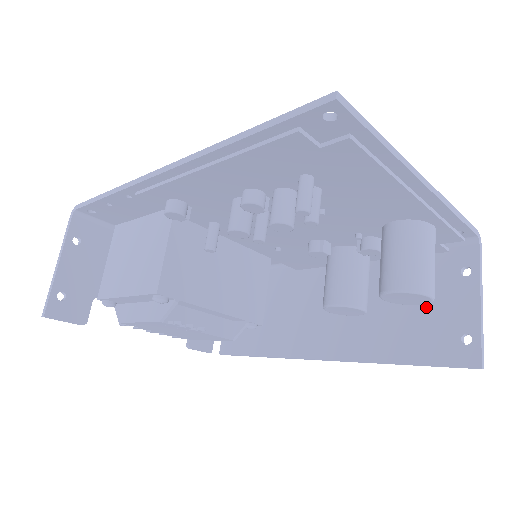
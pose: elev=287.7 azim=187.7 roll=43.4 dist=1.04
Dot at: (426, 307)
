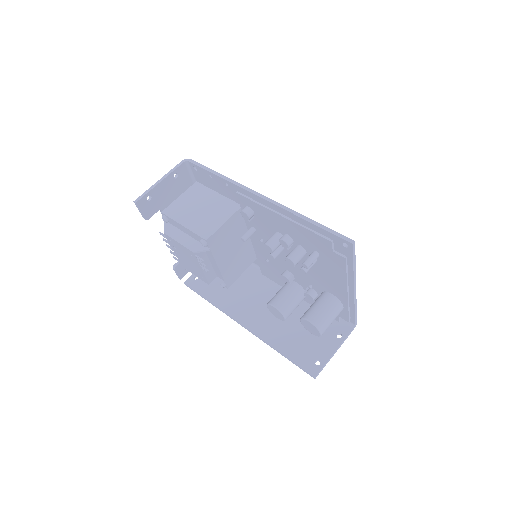
Dot at: (311, 338)
